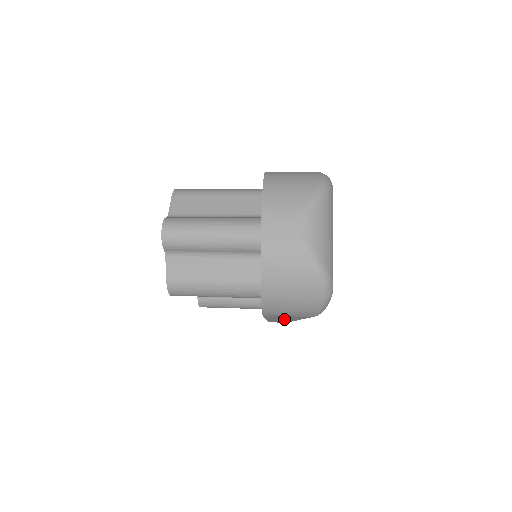
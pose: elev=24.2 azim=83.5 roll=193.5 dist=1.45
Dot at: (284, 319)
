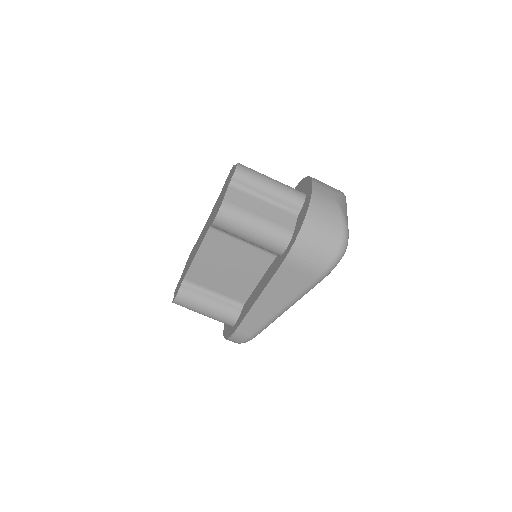
Dot at: (277, 298)
